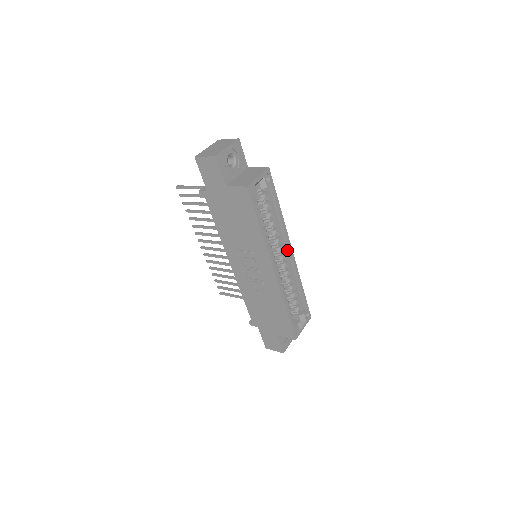
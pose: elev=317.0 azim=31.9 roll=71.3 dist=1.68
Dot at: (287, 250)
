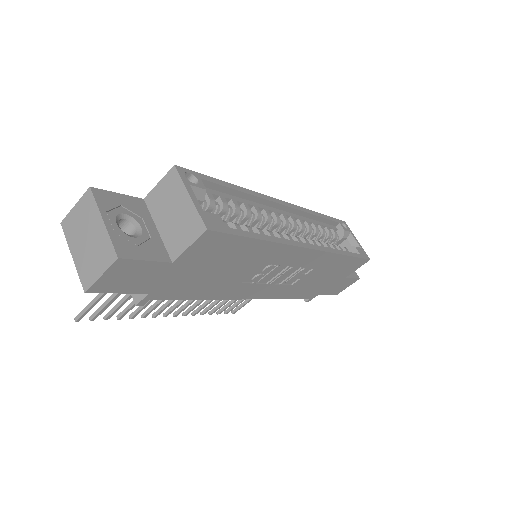
Dot at: (280, 209)
